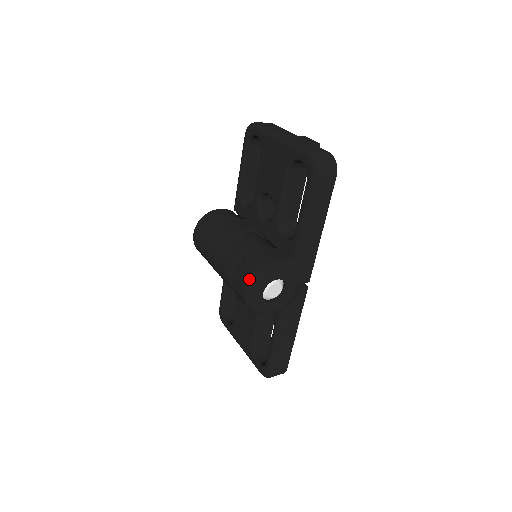
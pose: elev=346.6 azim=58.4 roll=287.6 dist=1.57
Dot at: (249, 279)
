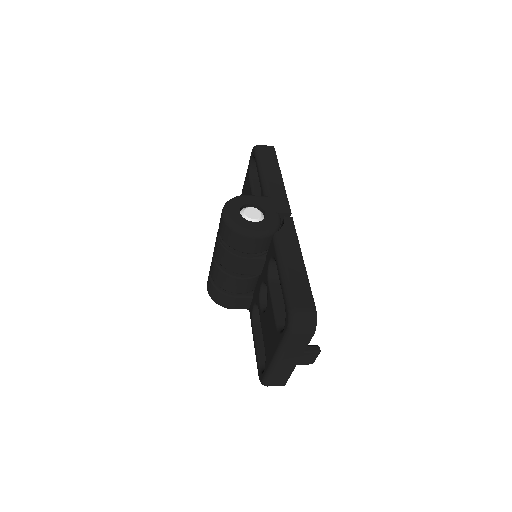
Dot at: occluded
